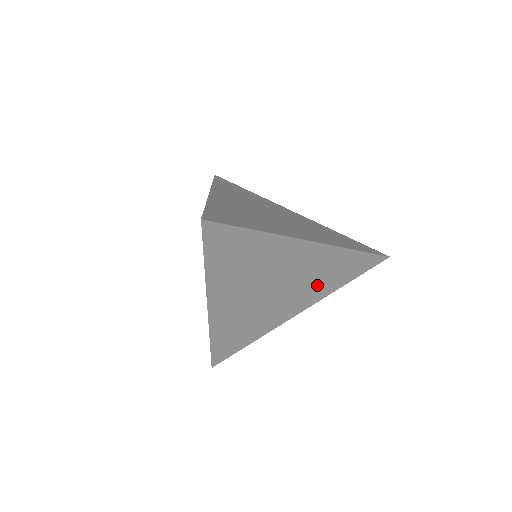
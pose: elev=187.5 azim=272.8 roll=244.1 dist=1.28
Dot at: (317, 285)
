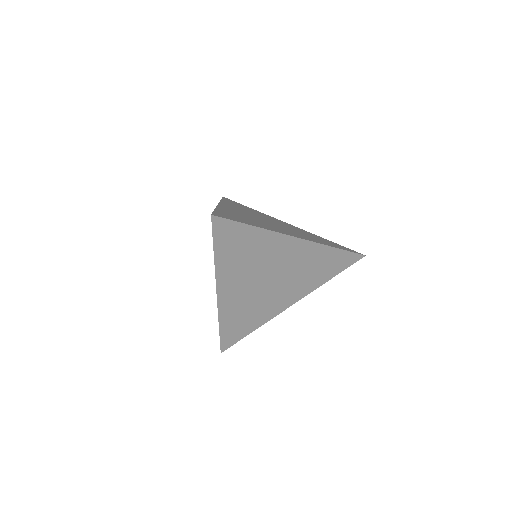
Dot at: (306, 278)
